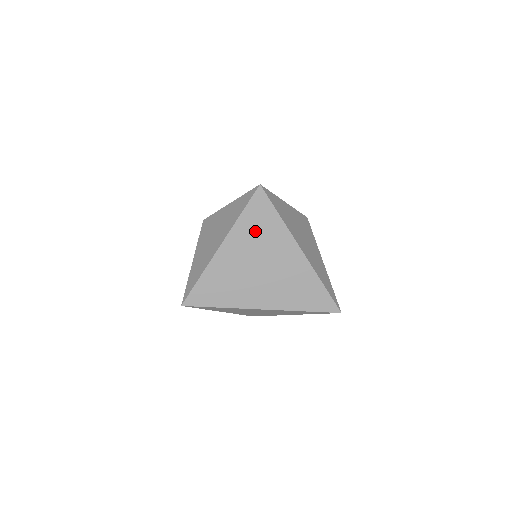
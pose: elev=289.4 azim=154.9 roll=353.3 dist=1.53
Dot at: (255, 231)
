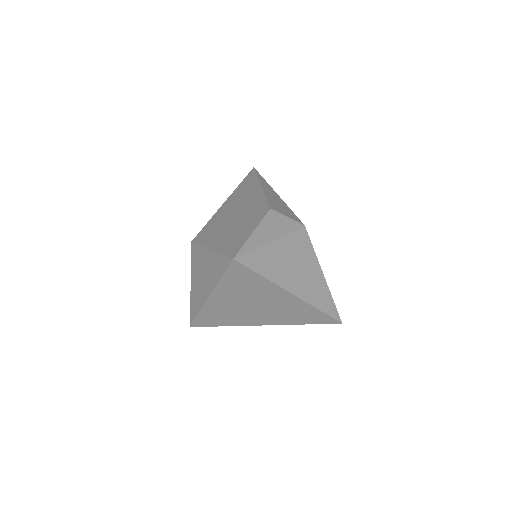
Dot at: (240, 287)
